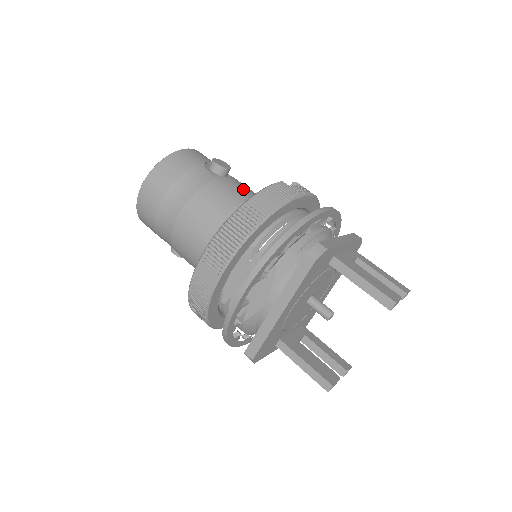
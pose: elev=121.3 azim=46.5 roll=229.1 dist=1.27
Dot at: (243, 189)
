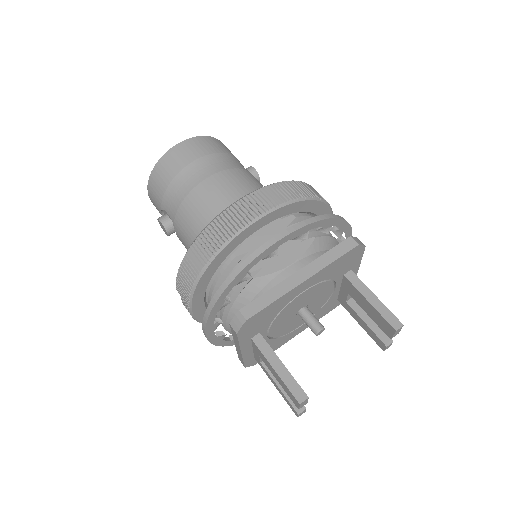
Dot at: occluded
